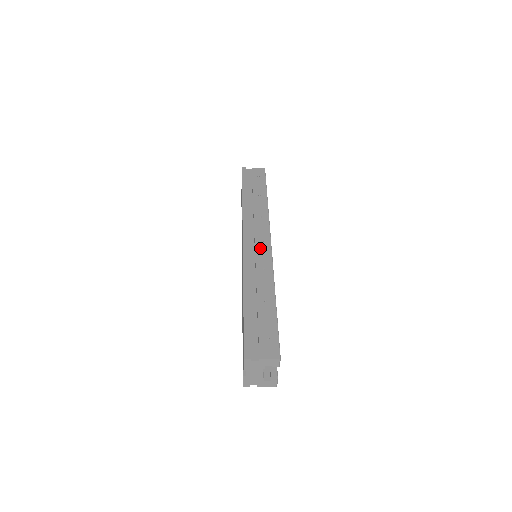
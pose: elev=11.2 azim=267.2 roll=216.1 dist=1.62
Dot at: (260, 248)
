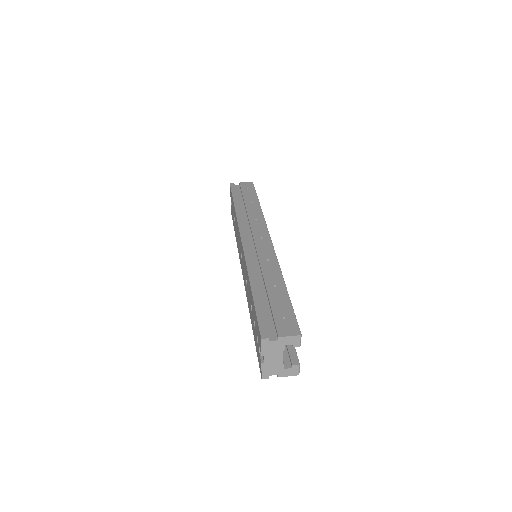
Dot at: (260, 243)
